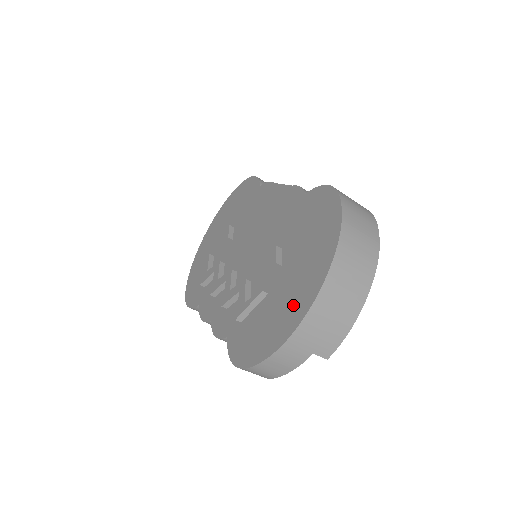
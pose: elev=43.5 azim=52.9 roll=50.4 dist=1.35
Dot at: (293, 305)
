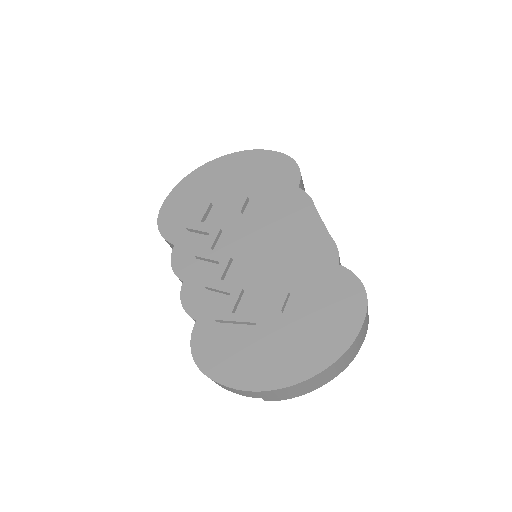
Dot at: (276, 366)
